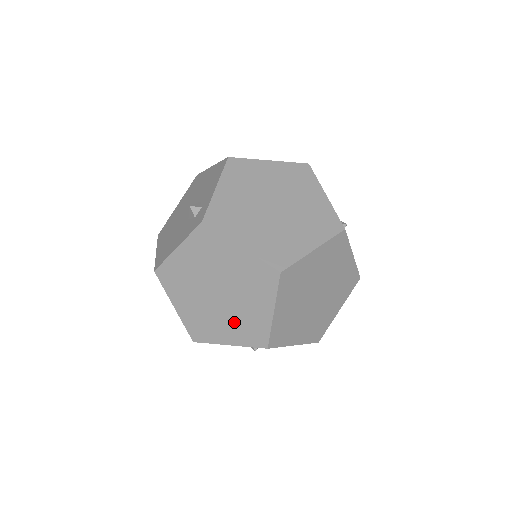
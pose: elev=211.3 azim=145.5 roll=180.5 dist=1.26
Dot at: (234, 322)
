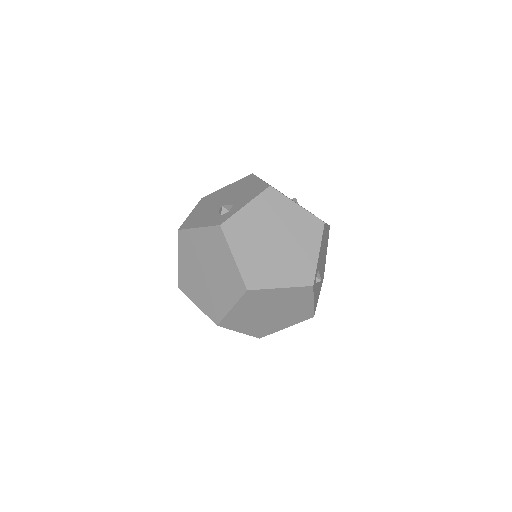
Dot at: (207, 296)
